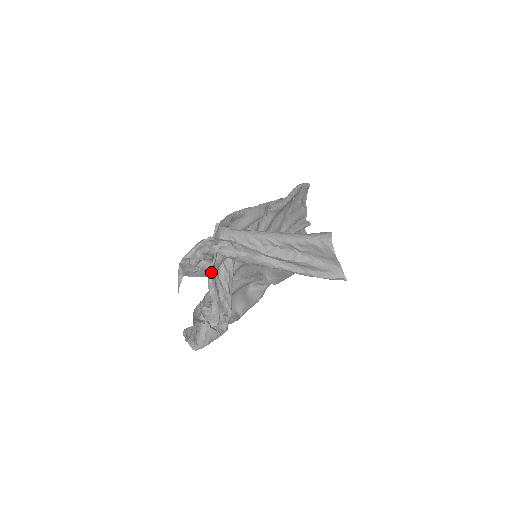
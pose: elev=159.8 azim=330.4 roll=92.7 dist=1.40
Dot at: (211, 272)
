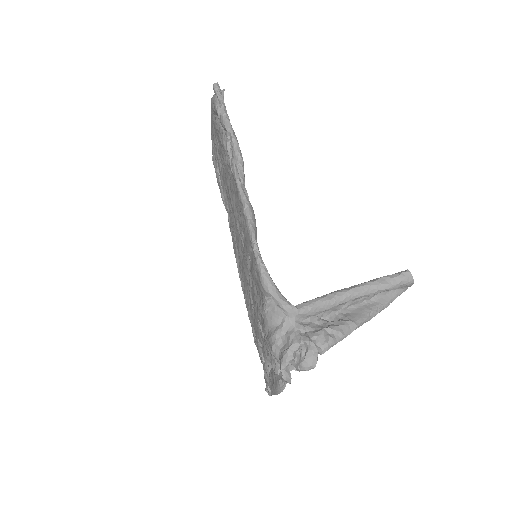
Dot at: occluded
